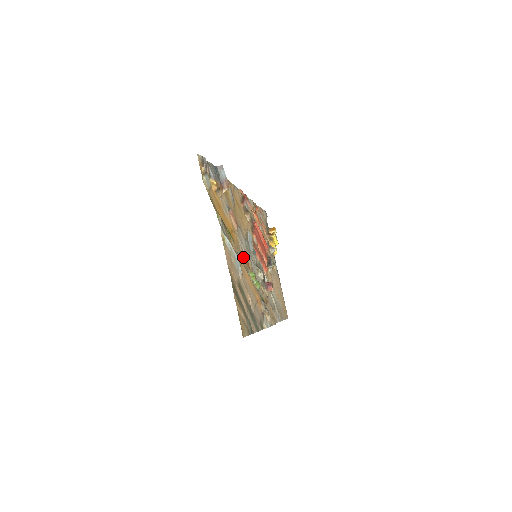
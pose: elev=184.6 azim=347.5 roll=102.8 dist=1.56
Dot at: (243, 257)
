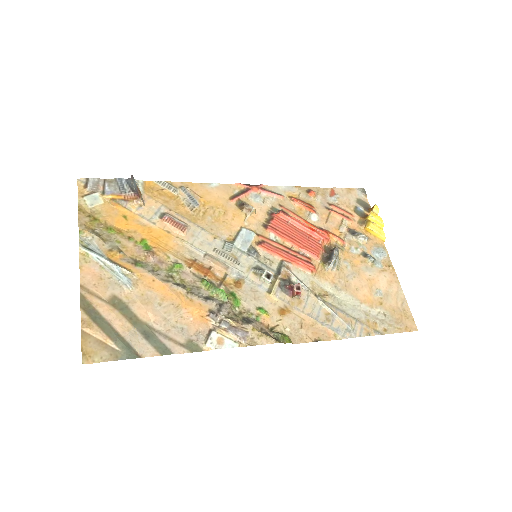
Dot at: (189, 264)
